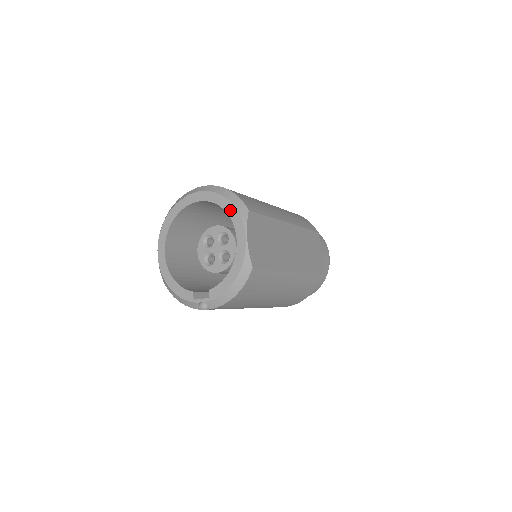
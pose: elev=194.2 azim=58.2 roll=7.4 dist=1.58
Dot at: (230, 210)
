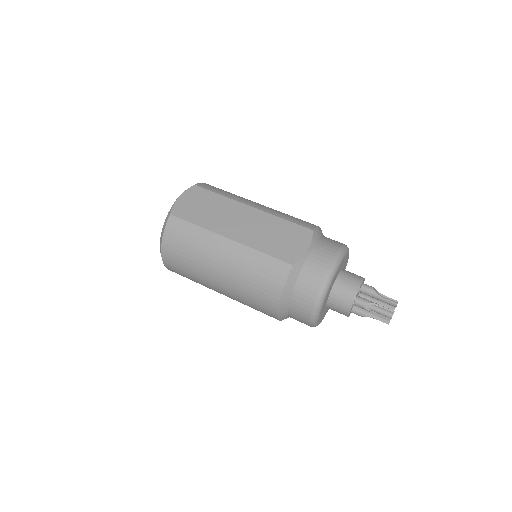
Dot at: occluded
